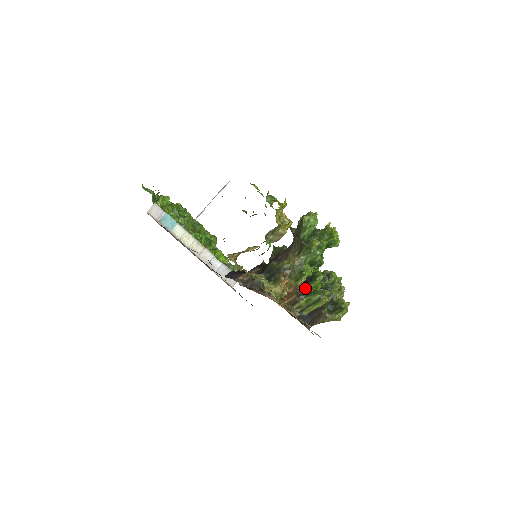
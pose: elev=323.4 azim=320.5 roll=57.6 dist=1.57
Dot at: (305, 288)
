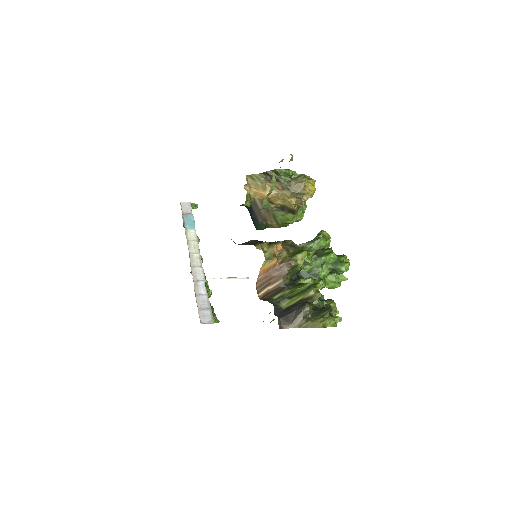
Dot at: (296, 281)
